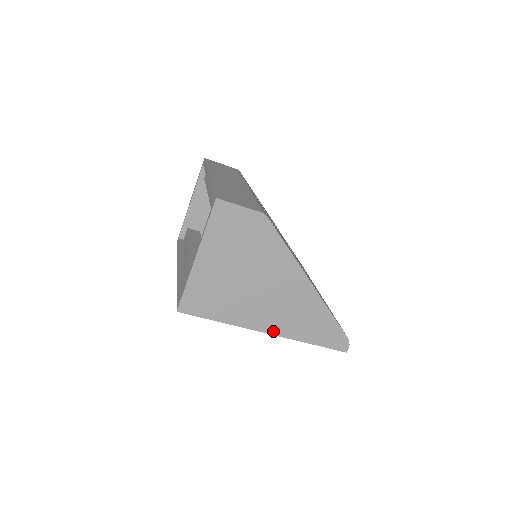
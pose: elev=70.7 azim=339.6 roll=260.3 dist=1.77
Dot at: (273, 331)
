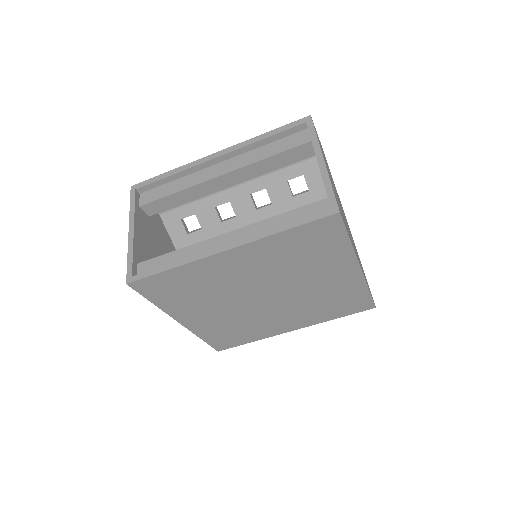
Dot at: (361, 268)
